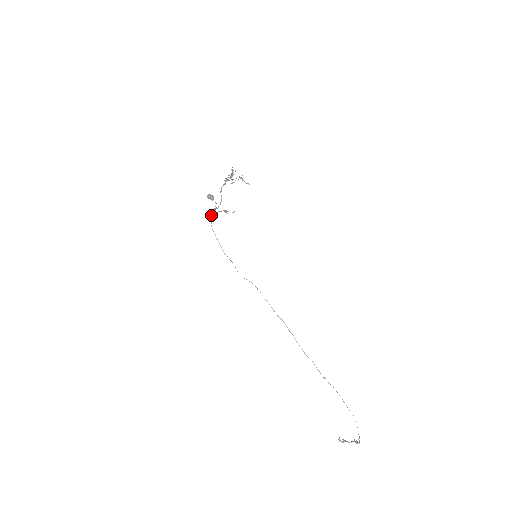
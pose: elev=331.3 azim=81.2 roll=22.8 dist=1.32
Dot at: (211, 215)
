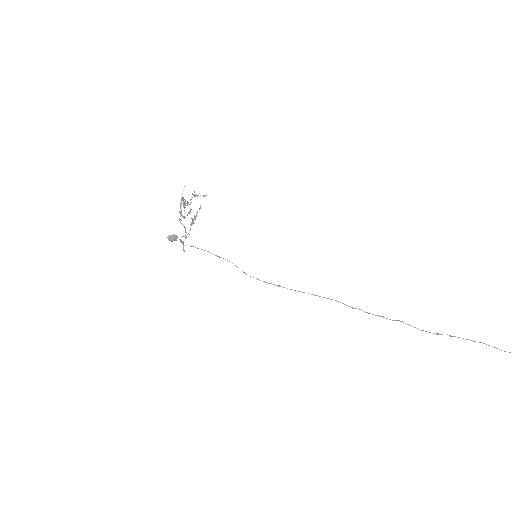
Dot at: (180, 241)
